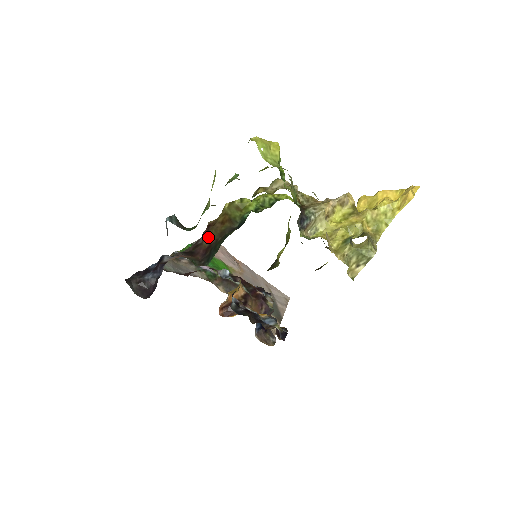
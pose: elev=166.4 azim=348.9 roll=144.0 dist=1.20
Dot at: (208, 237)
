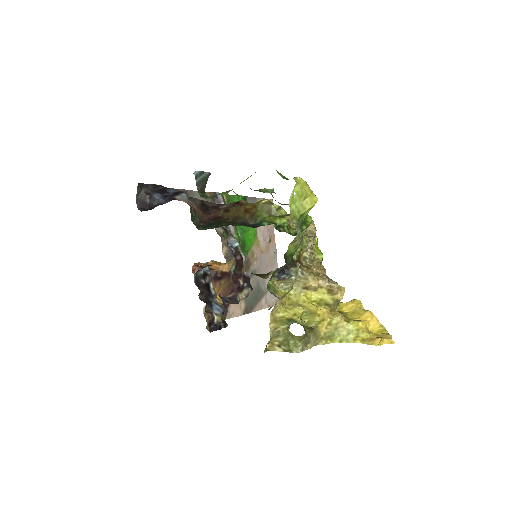
Dot at: (227, 210)
